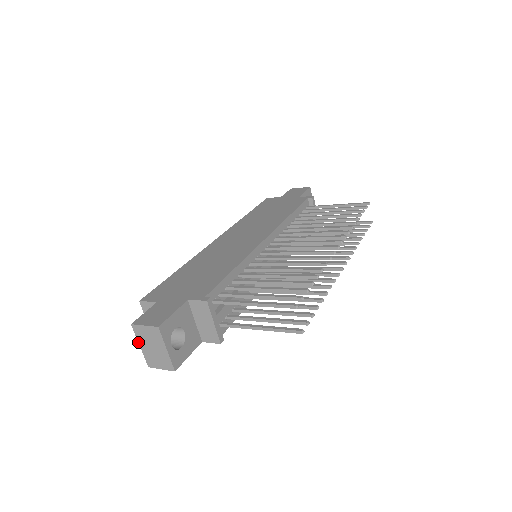
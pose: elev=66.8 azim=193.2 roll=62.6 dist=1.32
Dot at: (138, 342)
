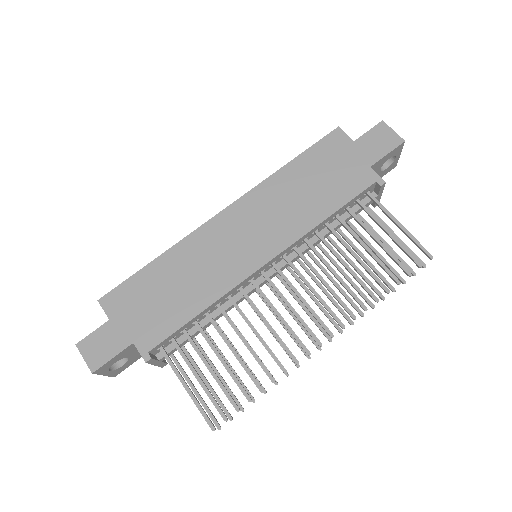
Dot at: occluded
